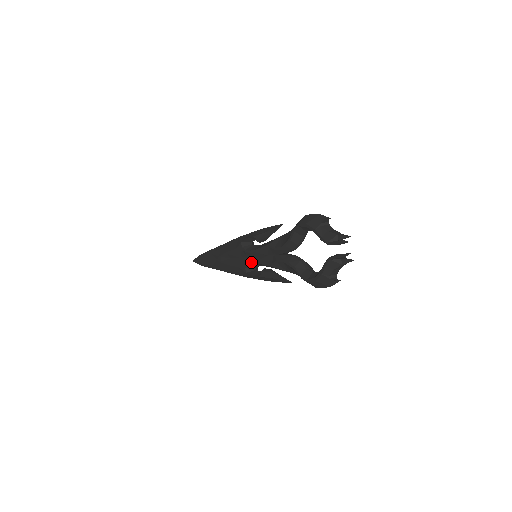
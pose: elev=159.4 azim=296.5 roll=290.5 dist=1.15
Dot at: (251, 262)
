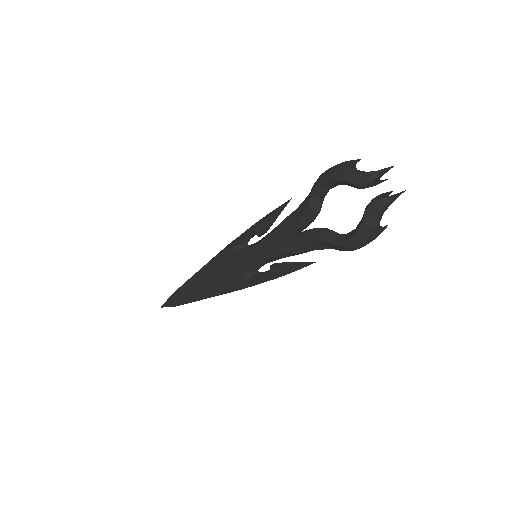
Dot at: (253, 263)
